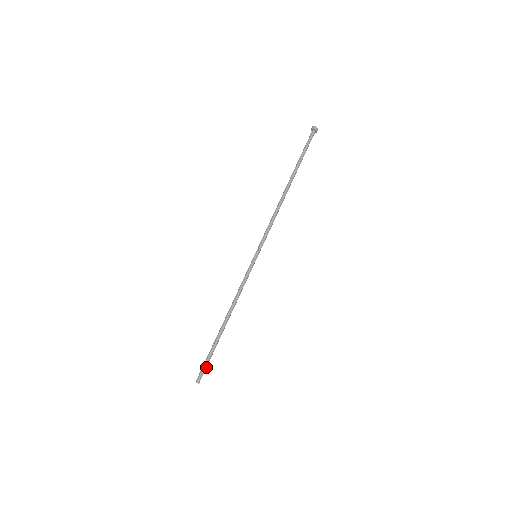
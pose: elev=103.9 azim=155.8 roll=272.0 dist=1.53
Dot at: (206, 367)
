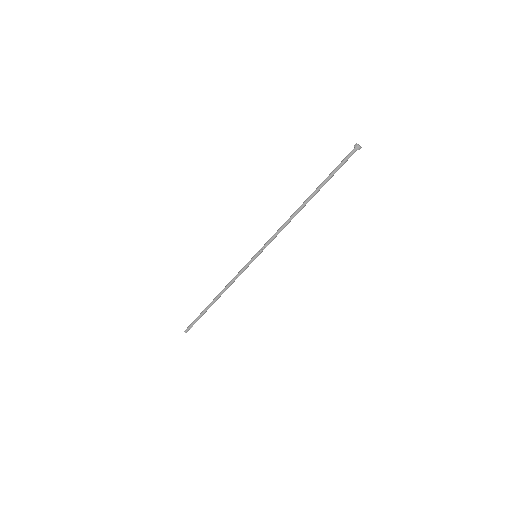
Dot at: occluded
